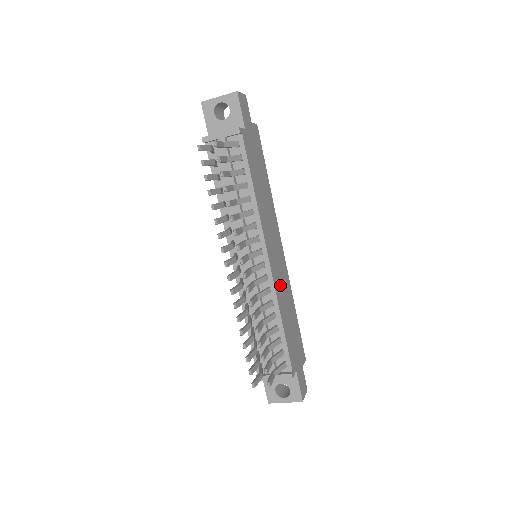
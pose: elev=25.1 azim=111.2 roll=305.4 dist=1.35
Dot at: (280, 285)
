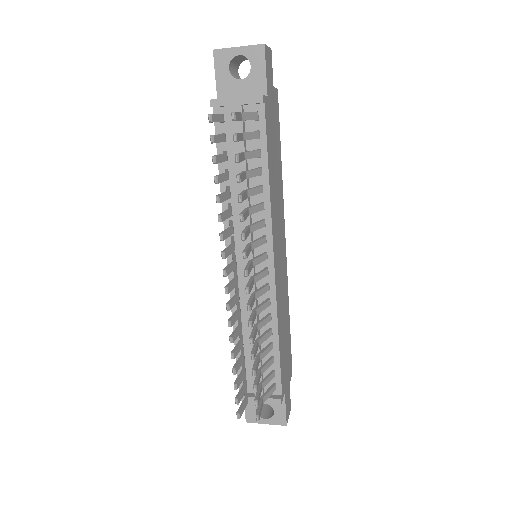
Dot at: (280, 294)
